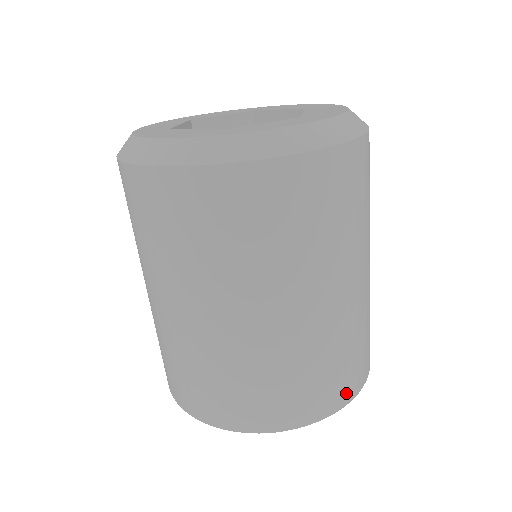
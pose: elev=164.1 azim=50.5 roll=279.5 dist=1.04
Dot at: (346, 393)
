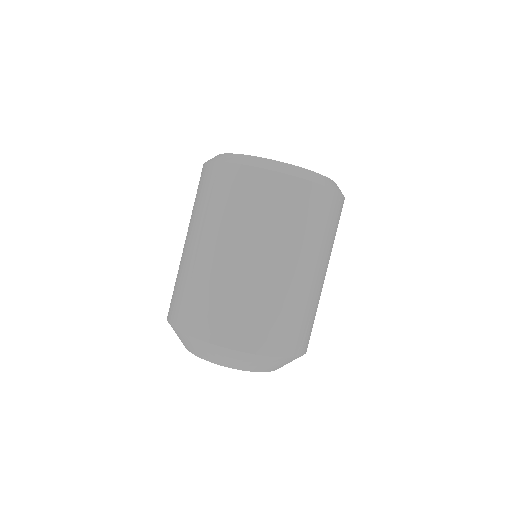
Dot at: (303, 347)
